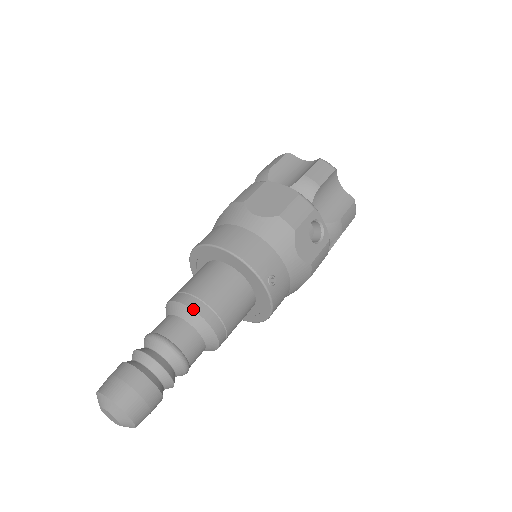
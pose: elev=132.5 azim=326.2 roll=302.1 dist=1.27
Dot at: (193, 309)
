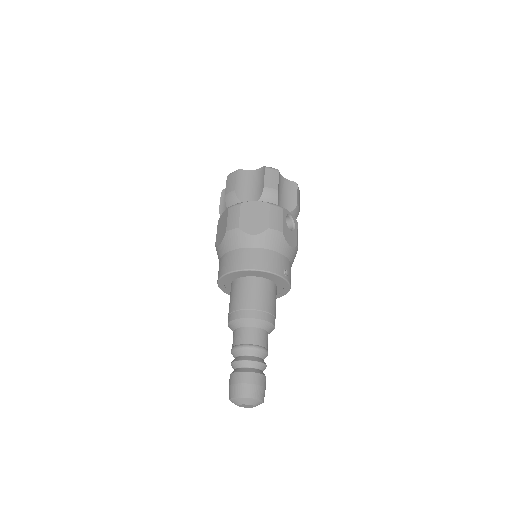
Dot at: (254, 318)
